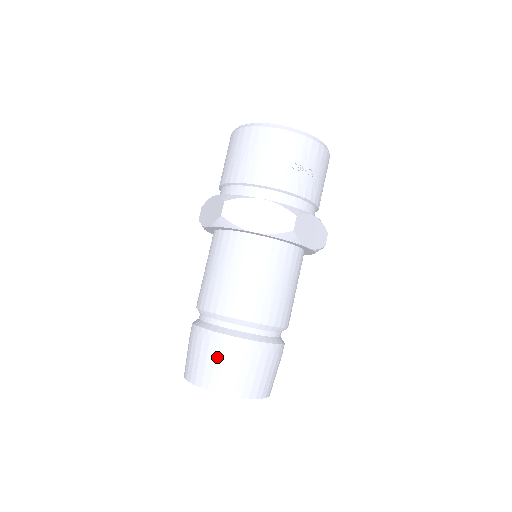
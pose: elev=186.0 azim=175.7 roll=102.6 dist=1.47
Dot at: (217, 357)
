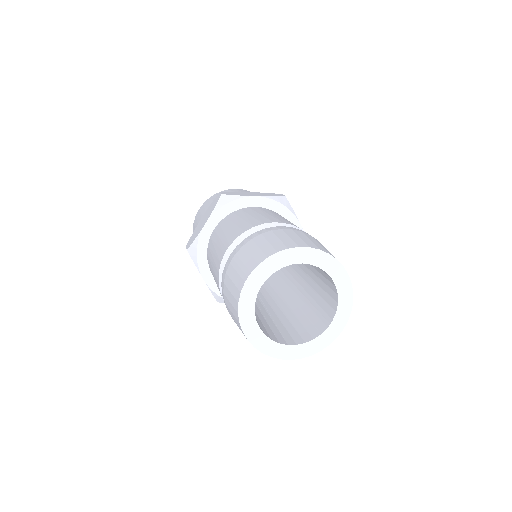
Dot at: (230, 275)
